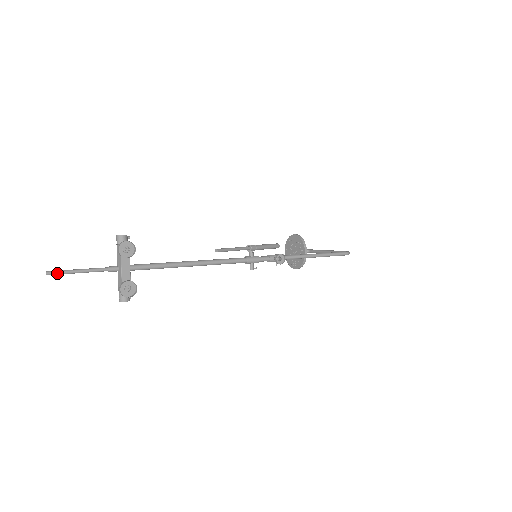
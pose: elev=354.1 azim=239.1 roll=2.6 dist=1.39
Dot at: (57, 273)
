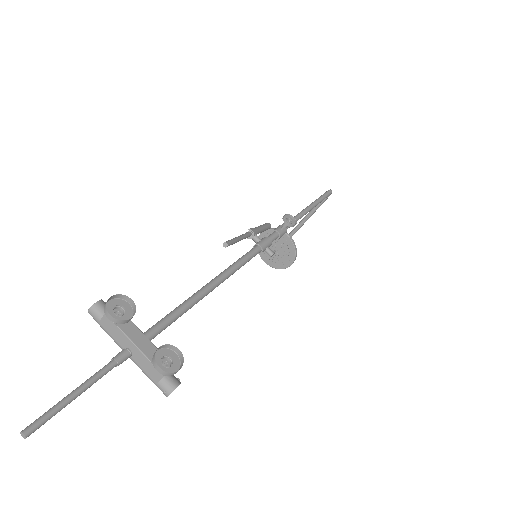
Dot at: (42, 421)
